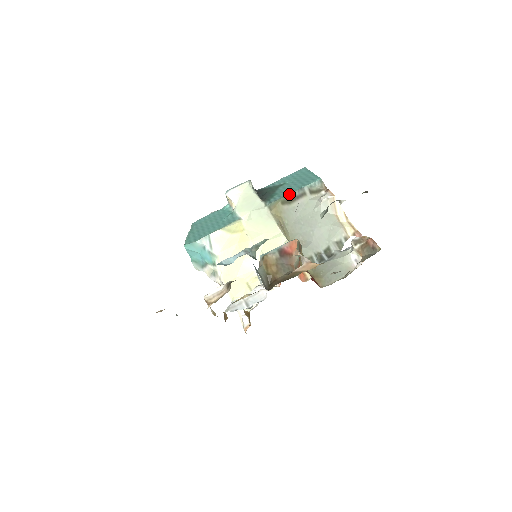
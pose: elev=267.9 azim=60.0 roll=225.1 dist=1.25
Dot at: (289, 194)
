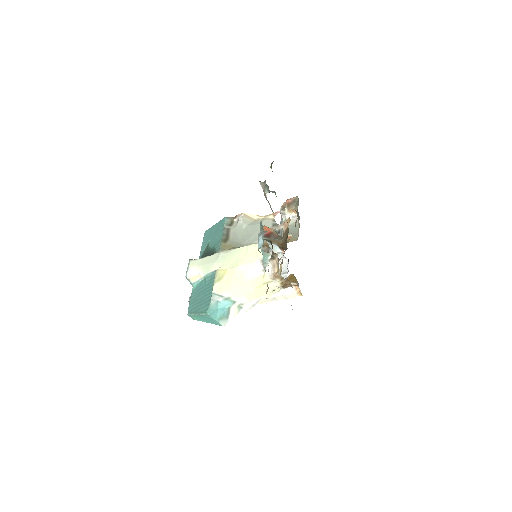
Dot at: (222, 236)
